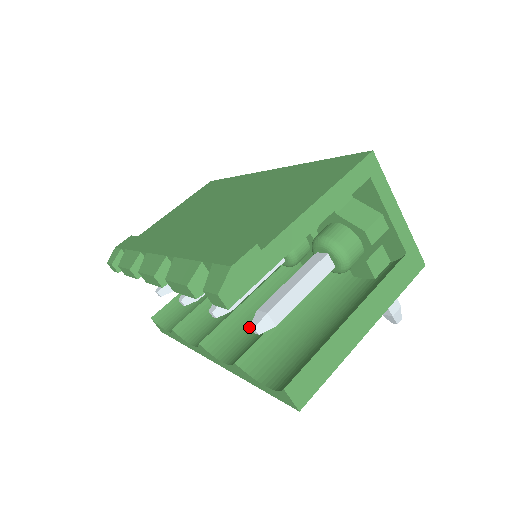
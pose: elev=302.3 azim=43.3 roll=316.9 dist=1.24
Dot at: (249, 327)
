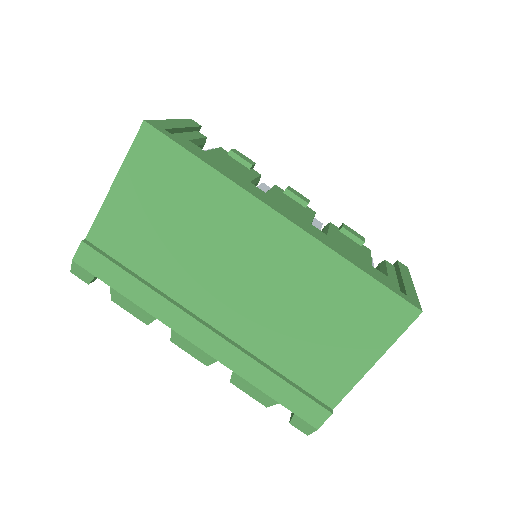
Dot at: occluded
